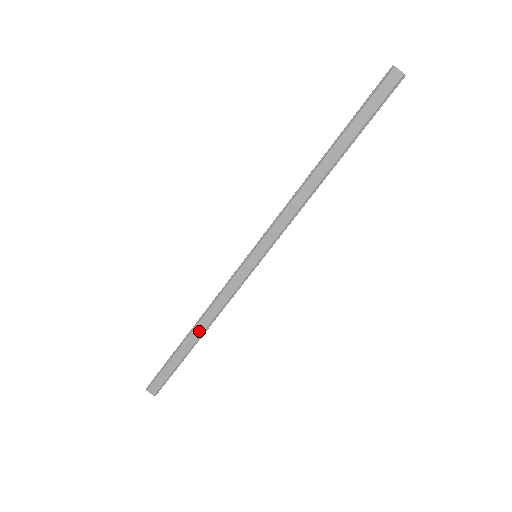
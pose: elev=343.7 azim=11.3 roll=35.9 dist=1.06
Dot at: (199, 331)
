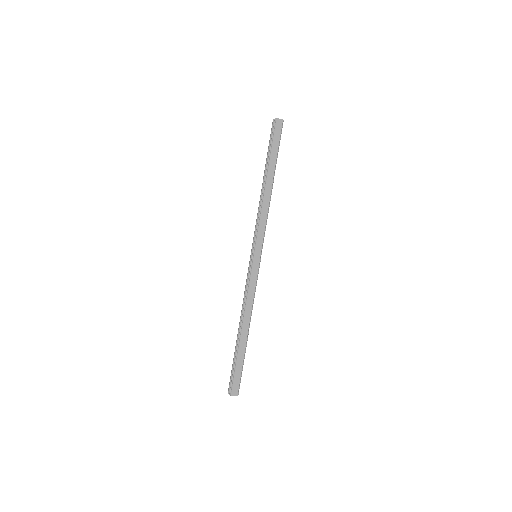
Dot at: (246, 326)
